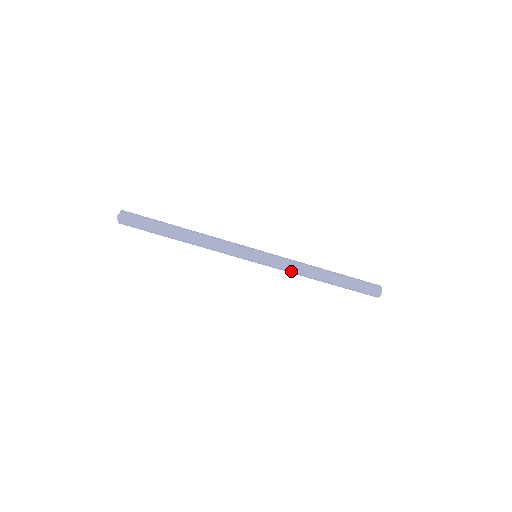
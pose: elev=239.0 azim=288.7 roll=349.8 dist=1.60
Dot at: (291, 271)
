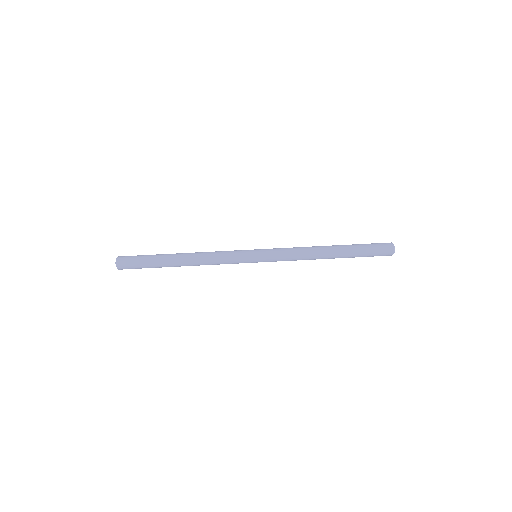
Dot at: (295, 255)
